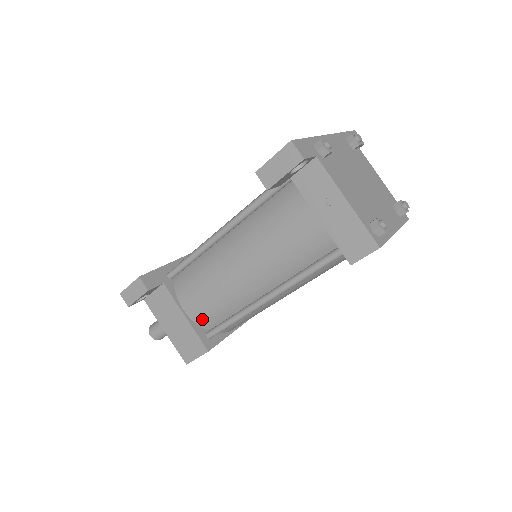
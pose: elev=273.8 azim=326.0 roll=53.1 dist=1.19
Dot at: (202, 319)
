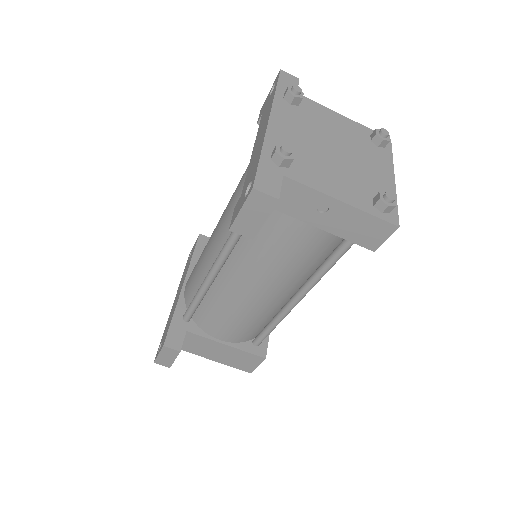
Dot at: (242, 338)
